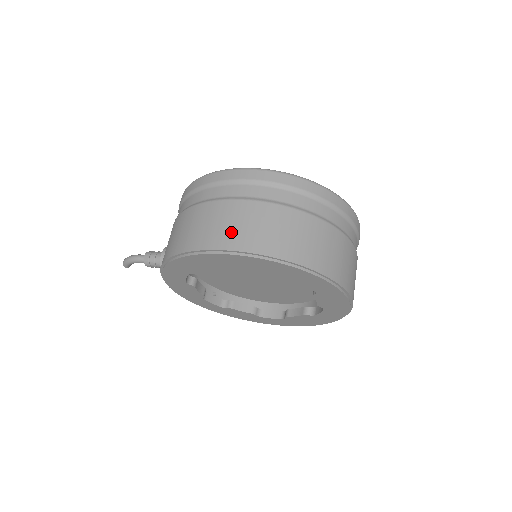
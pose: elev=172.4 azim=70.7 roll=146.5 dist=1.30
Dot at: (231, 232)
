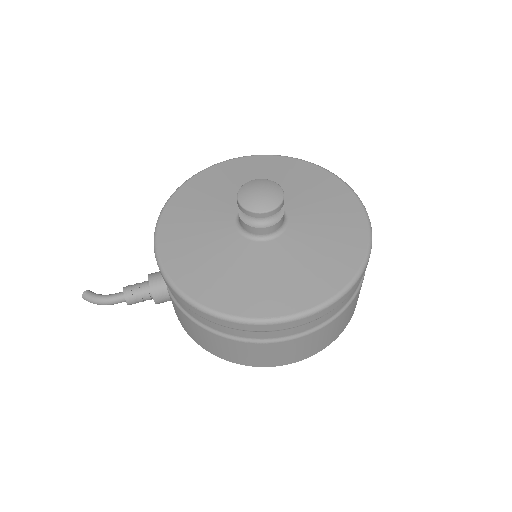
Dot at: (300, 354)
